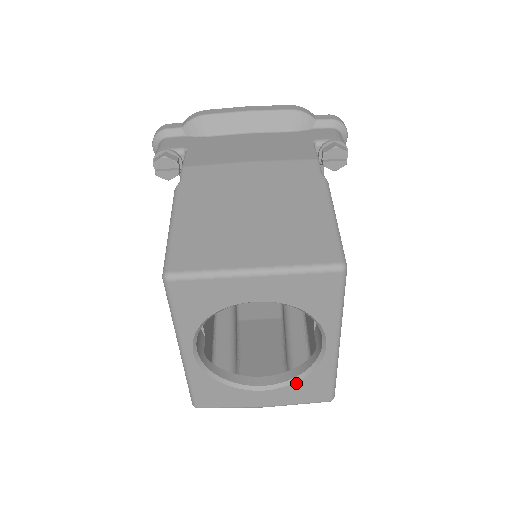
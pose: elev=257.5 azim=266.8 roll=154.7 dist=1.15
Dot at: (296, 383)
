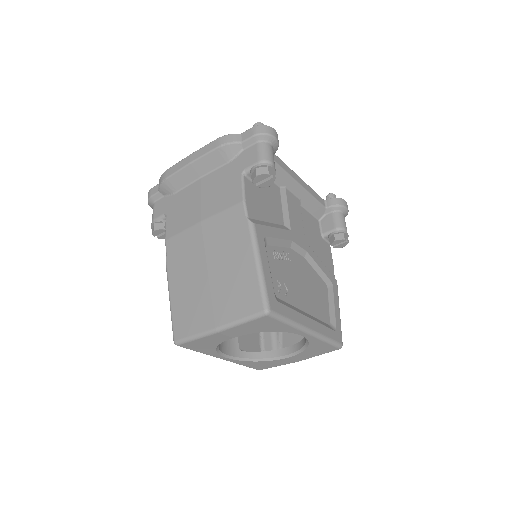
Dot at: (305, 350)
